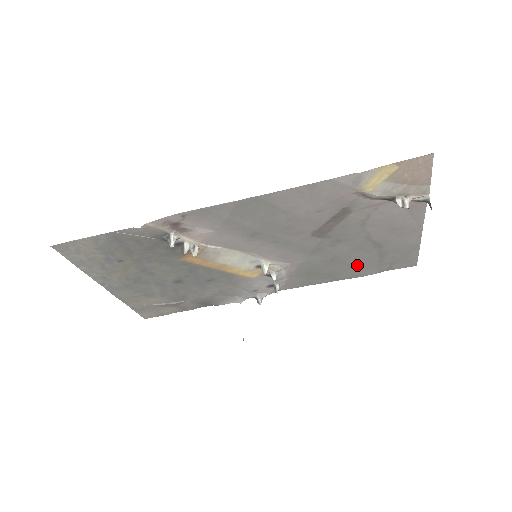
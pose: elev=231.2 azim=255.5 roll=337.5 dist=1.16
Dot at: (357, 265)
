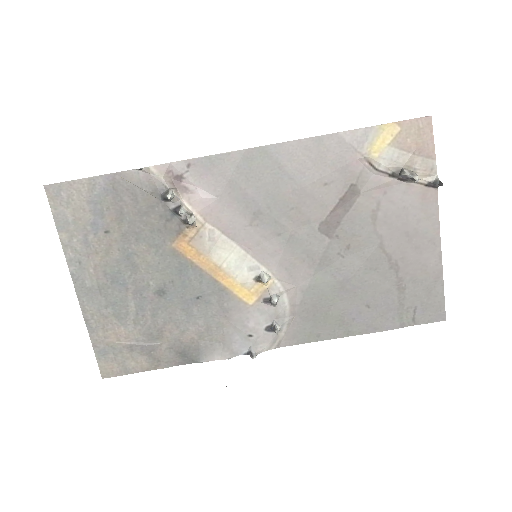
Dot at: (373, 304)
